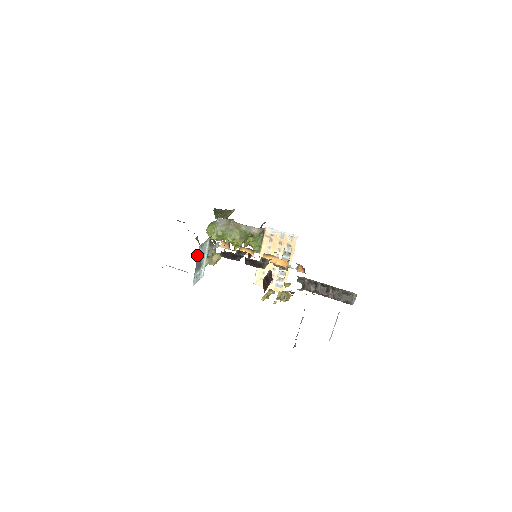
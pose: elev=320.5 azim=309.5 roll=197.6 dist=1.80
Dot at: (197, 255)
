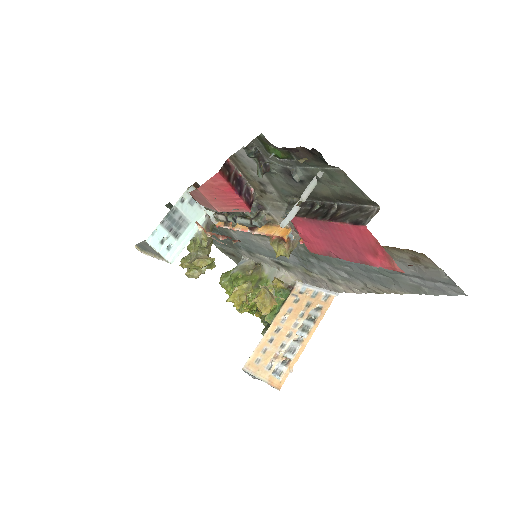
Dot at: (186, 257)
